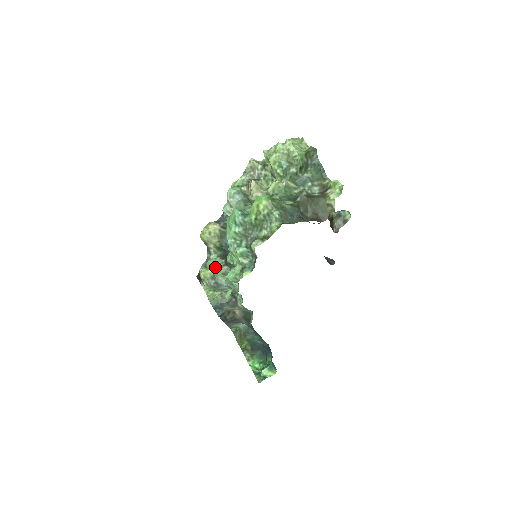
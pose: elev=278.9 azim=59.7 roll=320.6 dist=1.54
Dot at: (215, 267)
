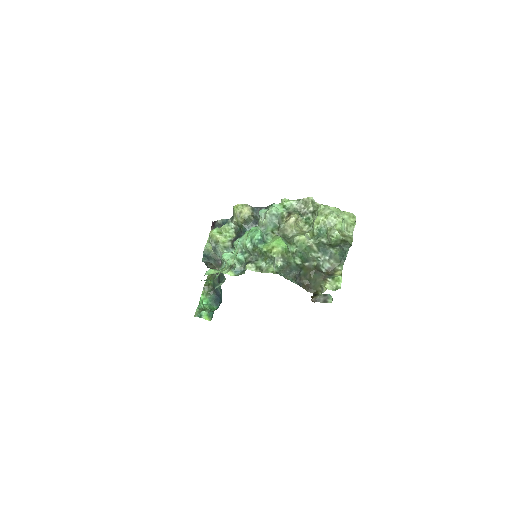
Dot at: (224, 236)
